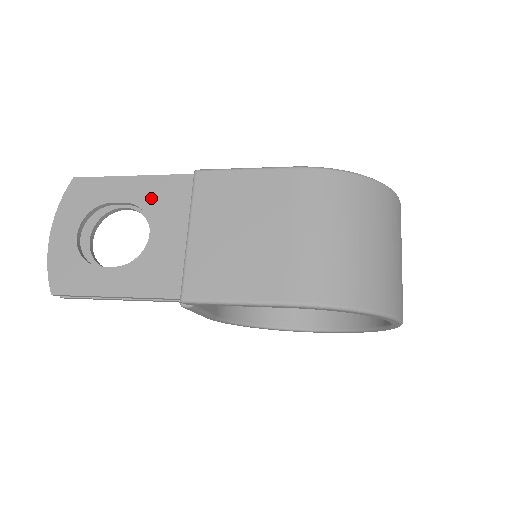
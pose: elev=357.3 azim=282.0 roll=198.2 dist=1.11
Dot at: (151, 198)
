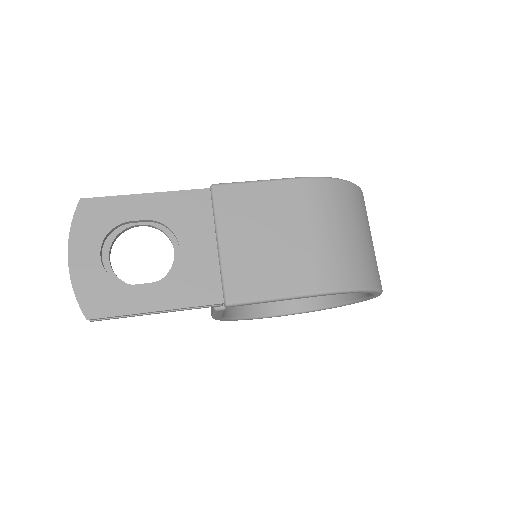
Dot at: (172, 214)
